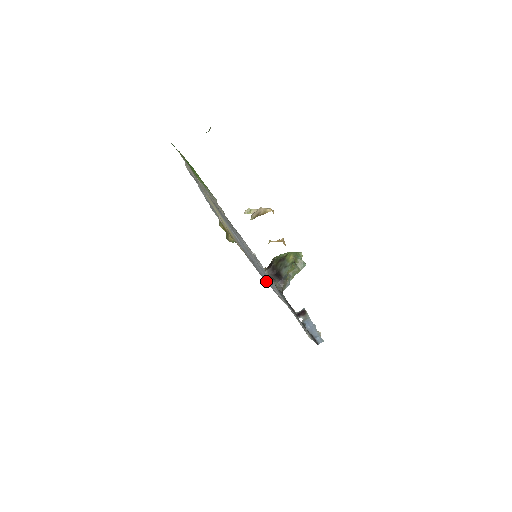
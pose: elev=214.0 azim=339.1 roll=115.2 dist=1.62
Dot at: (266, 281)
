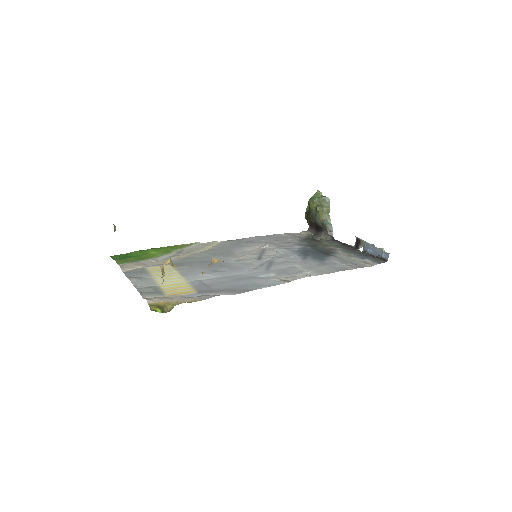
Dot at: (251, 289)
